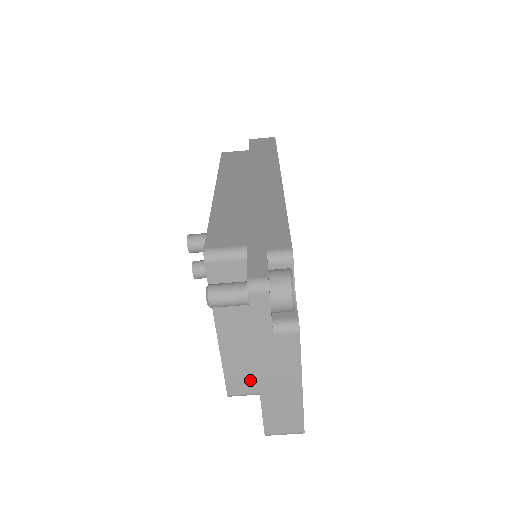
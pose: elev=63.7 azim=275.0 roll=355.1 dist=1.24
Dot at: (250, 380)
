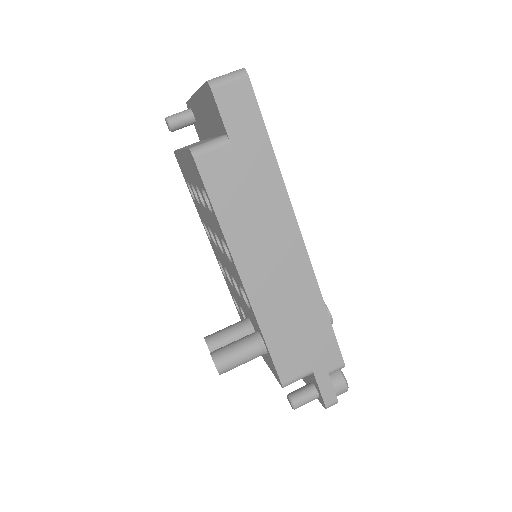
Dot at: occluded
